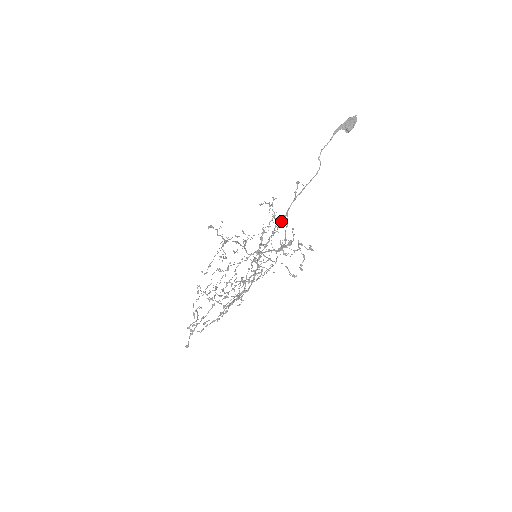
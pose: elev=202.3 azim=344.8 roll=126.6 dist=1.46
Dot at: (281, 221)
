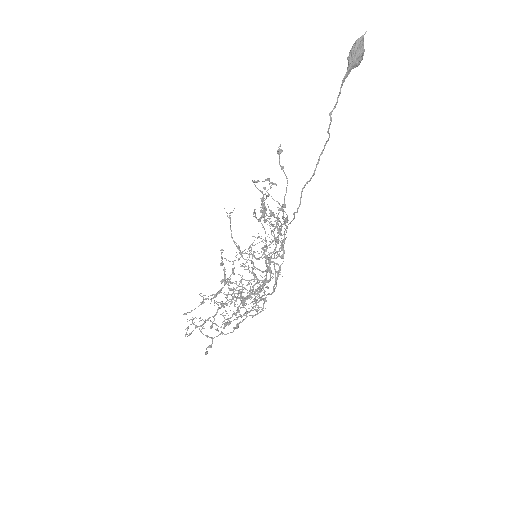
Dot at: occluded
